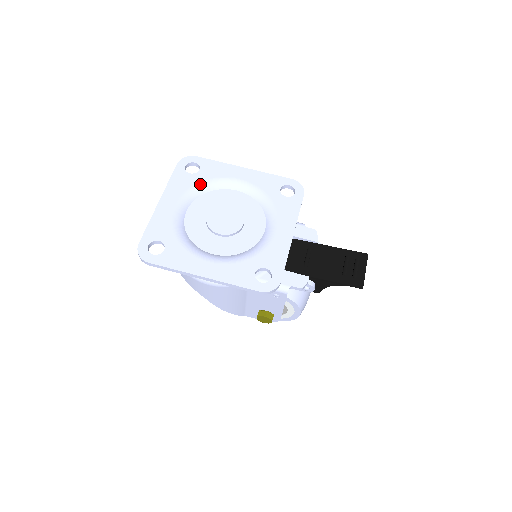
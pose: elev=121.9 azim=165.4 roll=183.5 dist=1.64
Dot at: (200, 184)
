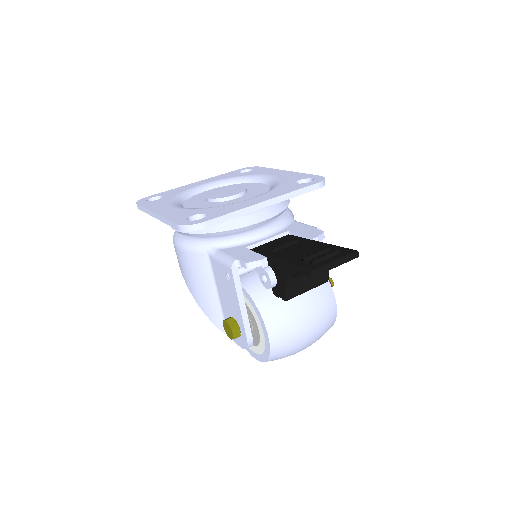
Dot at: (238, 177)
